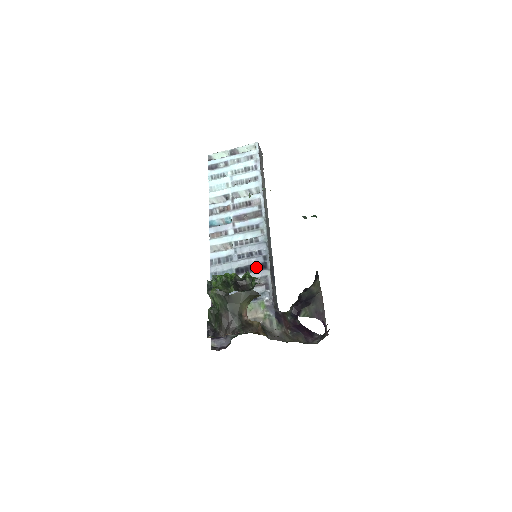
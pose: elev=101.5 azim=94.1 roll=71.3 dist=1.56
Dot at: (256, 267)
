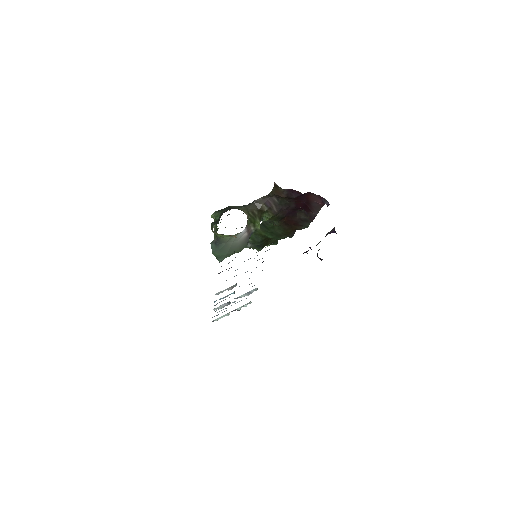
Dot at: occluded
